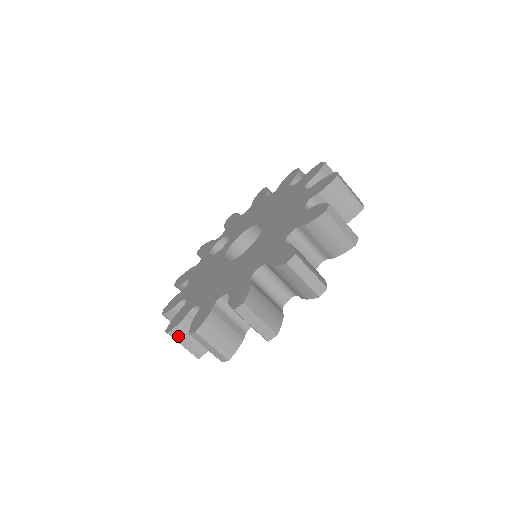
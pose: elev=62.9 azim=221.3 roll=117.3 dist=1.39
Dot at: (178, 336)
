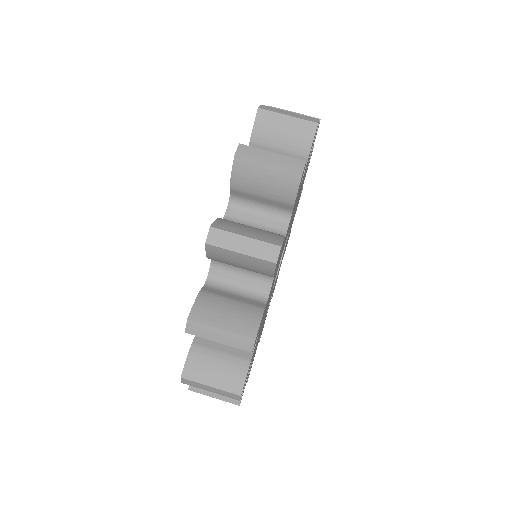
Dot at: (196, 374)
